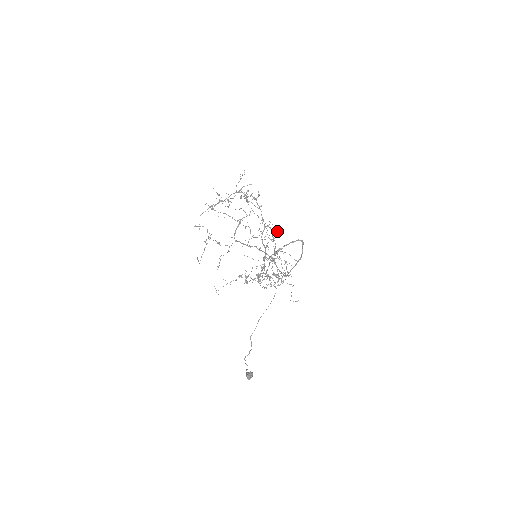
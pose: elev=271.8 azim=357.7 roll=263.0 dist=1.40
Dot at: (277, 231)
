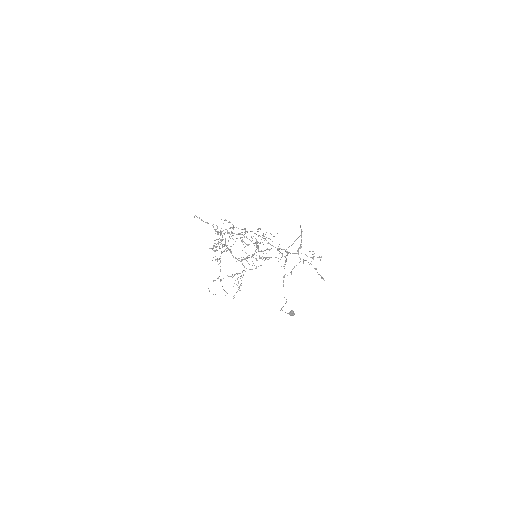
Dot at: occluded
